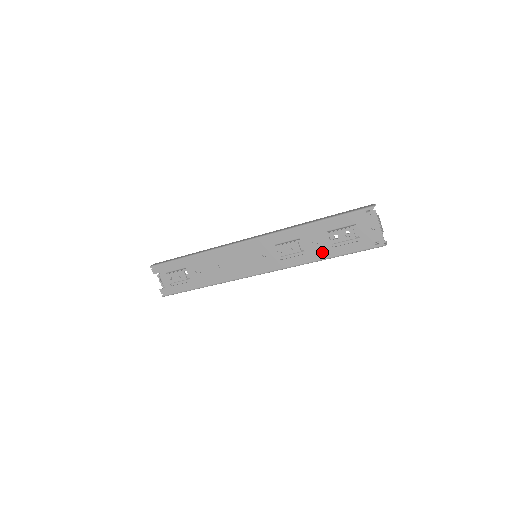
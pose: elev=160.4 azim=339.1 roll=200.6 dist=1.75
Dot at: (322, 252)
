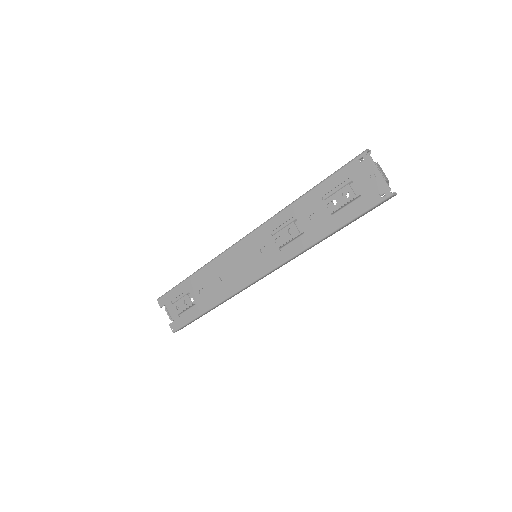
Dot at: (323, 227)
